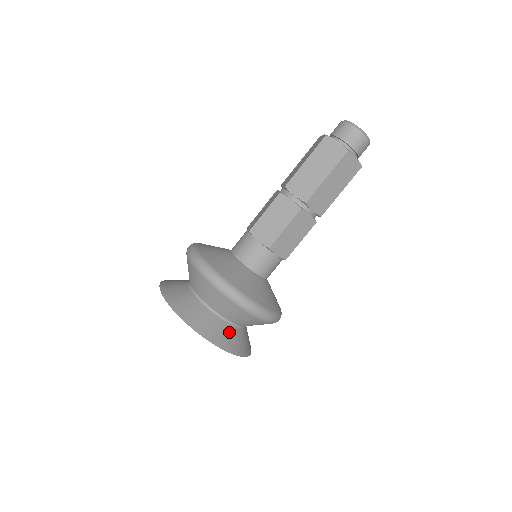
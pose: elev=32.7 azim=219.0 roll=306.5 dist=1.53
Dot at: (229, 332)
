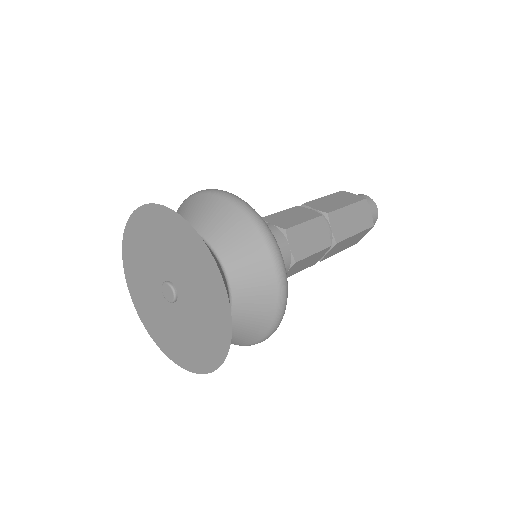
Dot at: (222, 273)
